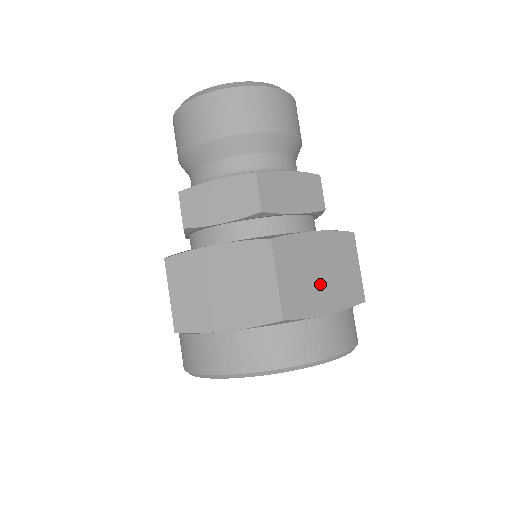
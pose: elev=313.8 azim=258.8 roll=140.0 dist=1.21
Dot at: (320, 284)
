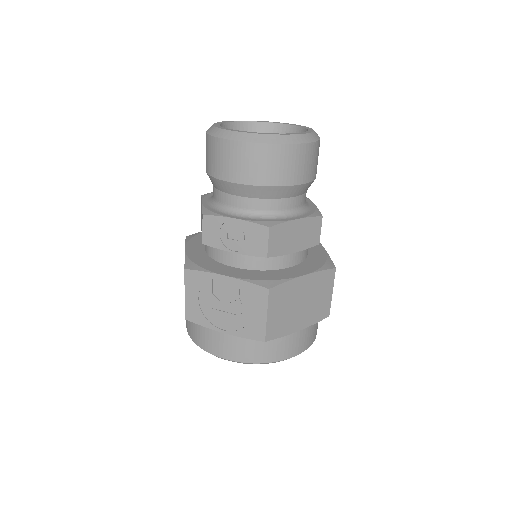
Dot at: occluded
